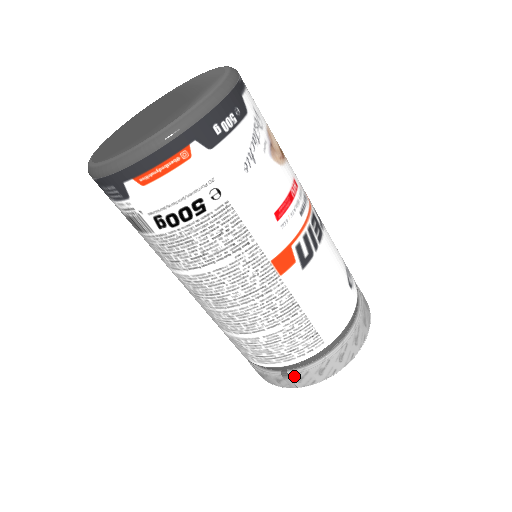
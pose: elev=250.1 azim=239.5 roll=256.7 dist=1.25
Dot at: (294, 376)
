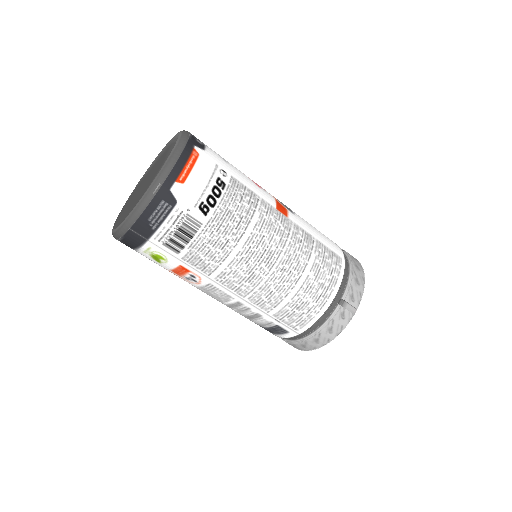
Dot at: (348, 298)
